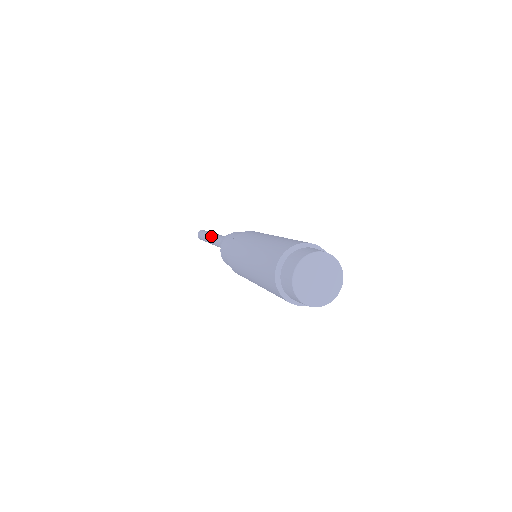
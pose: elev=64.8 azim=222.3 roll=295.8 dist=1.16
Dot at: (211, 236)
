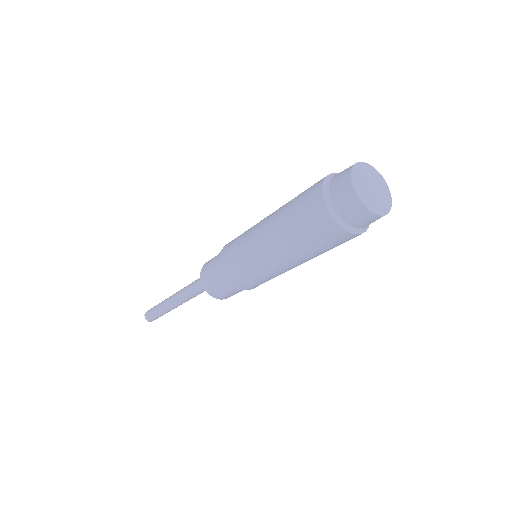
Dot at: occluded
